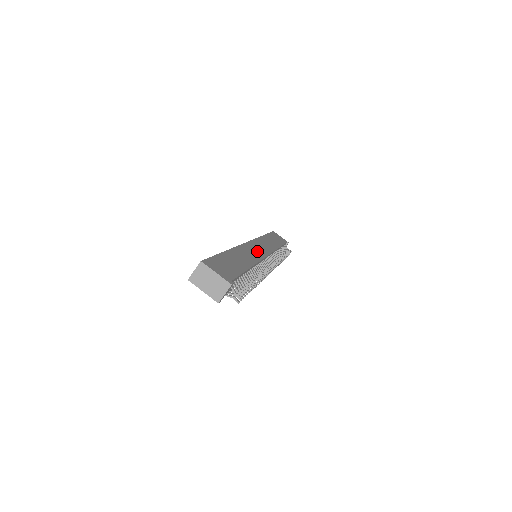
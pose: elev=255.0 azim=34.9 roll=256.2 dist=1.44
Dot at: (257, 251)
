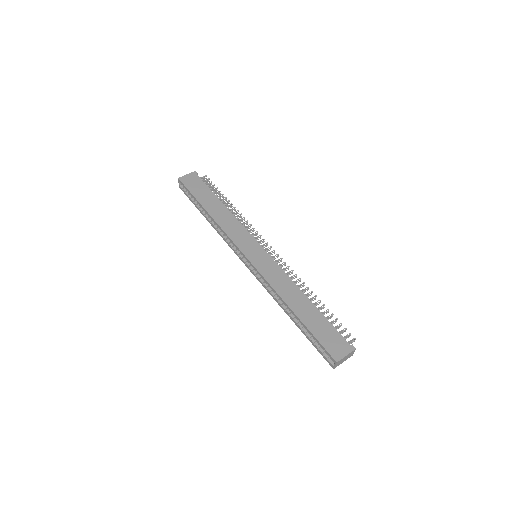
Dot at: (265, 262)
